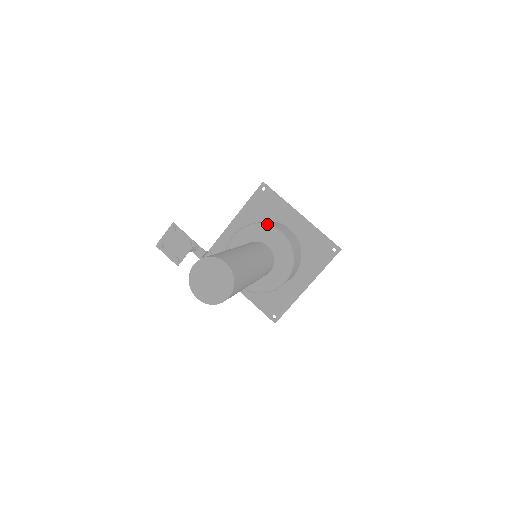
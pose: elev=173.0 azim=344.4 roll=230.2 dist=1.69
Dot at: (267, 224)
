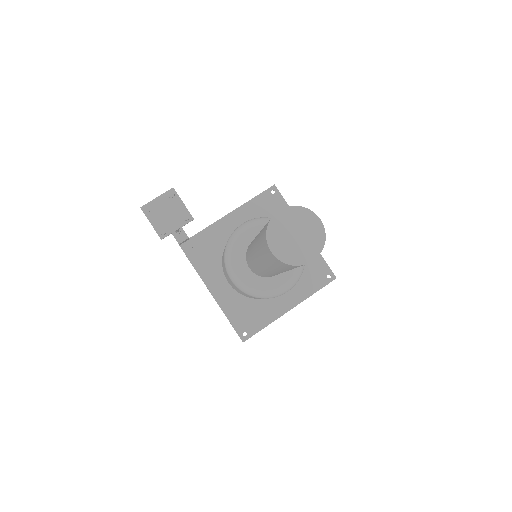
Dot at: occluded
